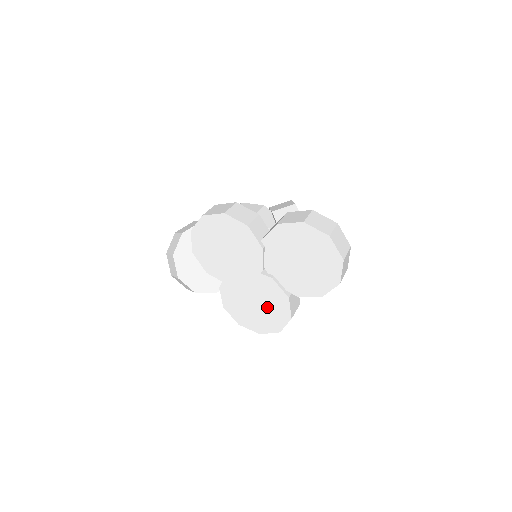
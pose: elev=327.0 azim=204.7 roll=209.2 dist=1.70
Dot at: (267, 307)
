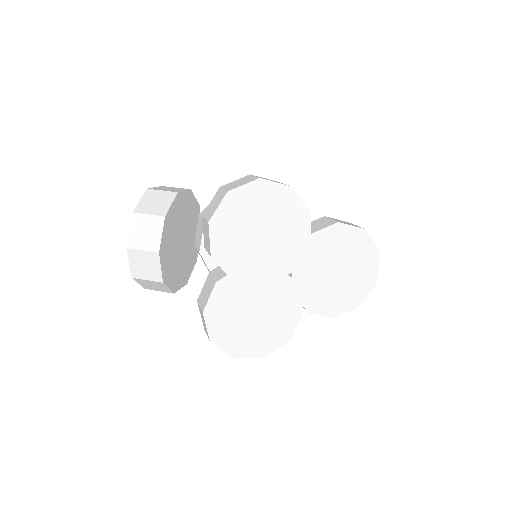
Dot at: (268, 321)
